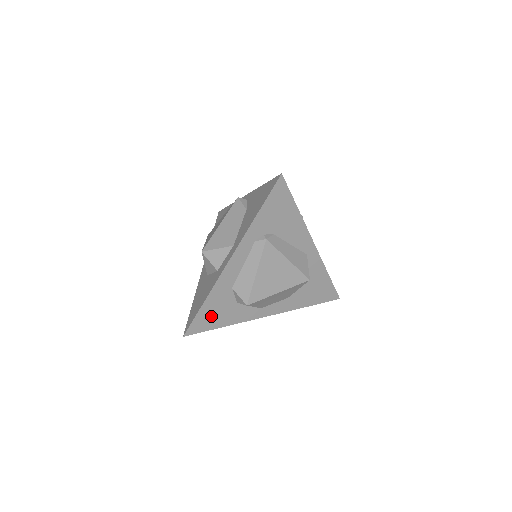
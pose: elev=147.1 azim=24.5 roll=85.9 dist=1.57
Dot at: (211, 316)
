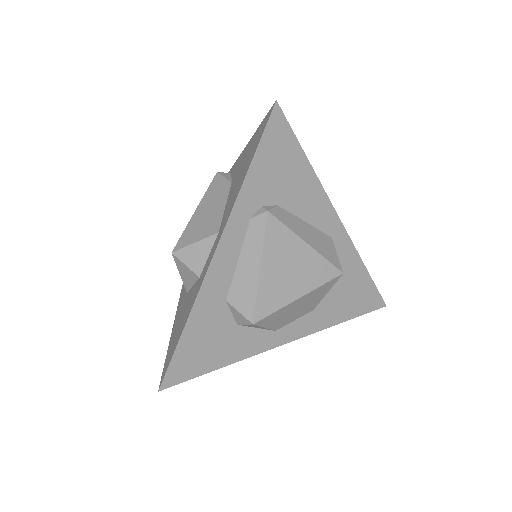
Dot at: (199, 351)
